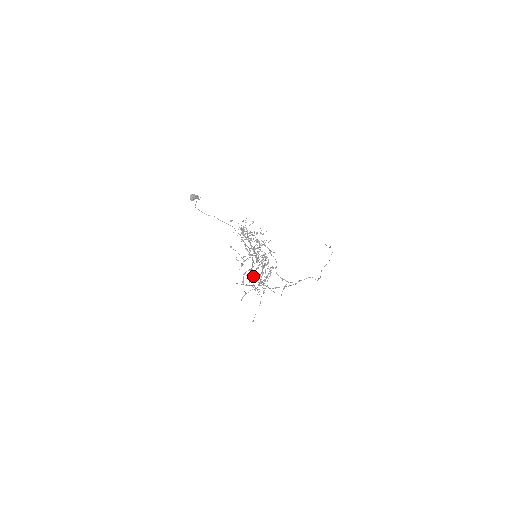
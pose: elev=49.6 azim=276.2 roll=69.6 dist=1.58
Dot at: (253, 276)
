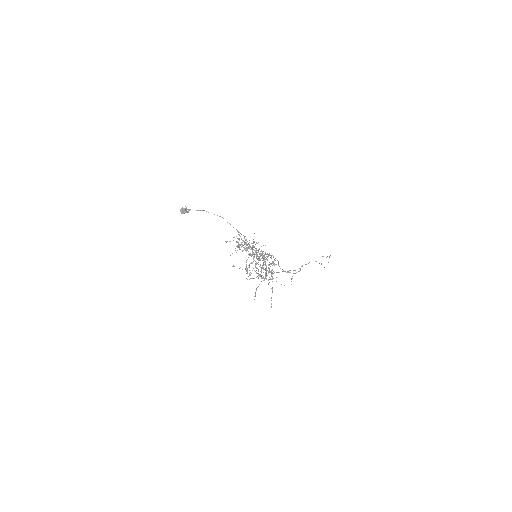
Dot at: occluded
